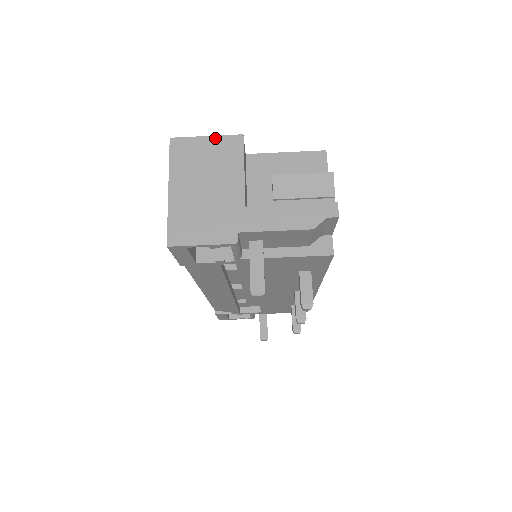
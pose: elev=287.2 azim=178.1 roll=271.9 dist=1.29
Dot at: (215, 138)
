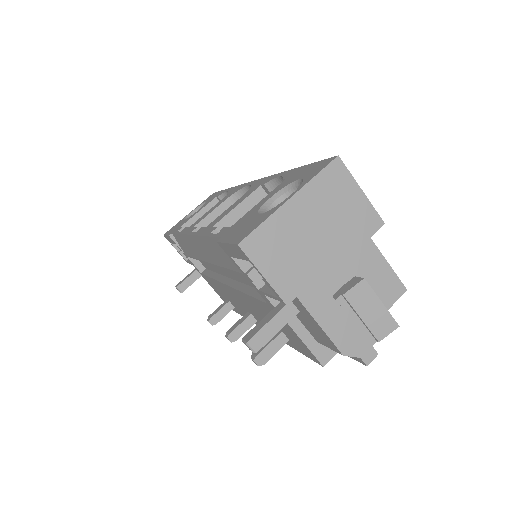
Dot at: (366, 200)
